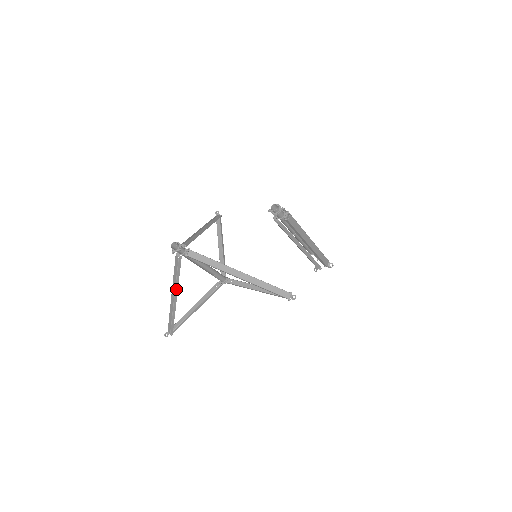
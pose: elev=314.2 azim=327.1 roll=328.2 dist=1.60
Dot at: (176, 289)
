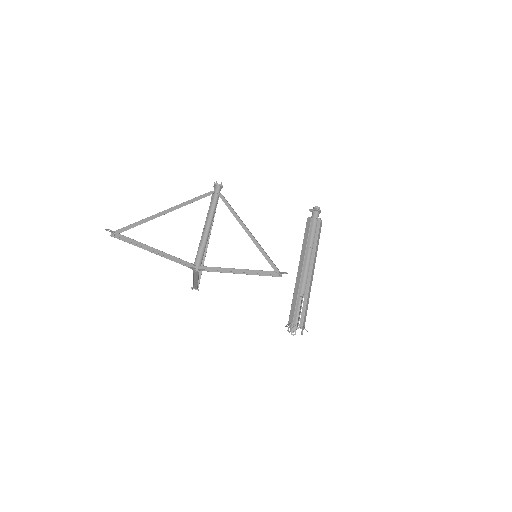
Dot at: (179, 206)
